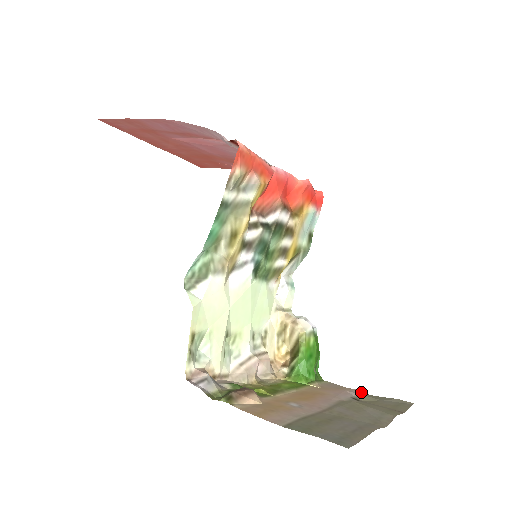
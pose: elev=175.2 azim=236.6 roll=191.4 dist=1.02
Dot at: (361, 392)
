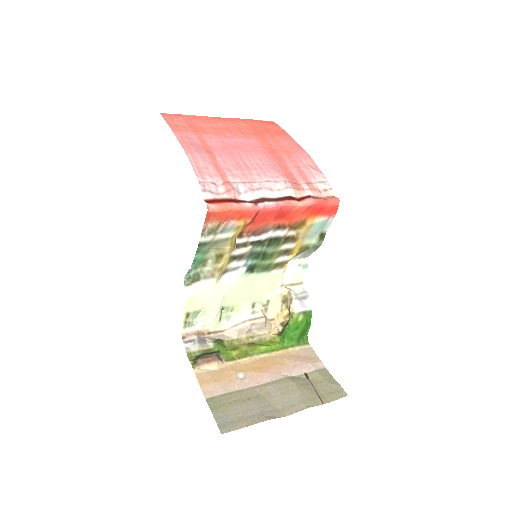
Dot at: (324, 367)
